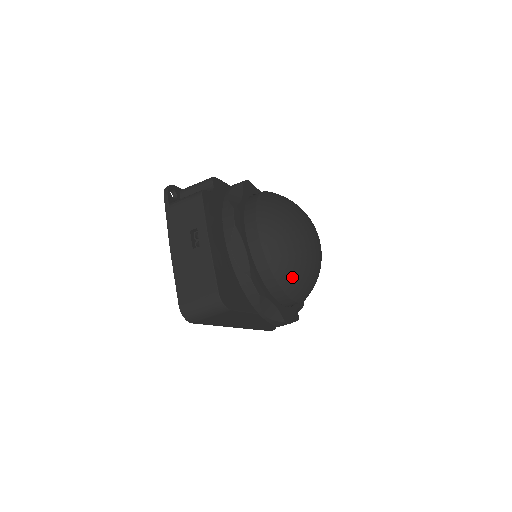
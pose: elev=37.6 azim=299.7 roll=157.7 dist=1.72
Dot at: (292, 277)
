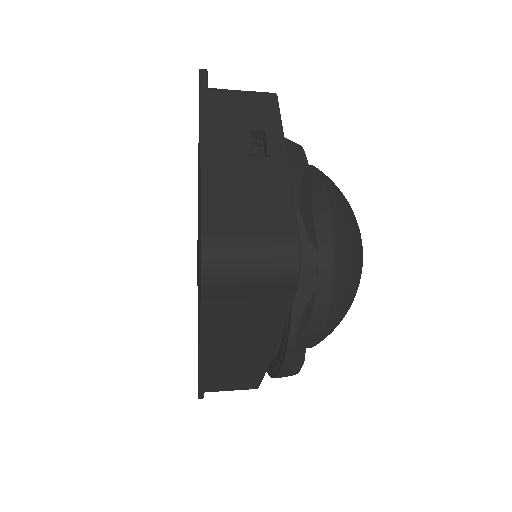
Dot at: (347, 289)
